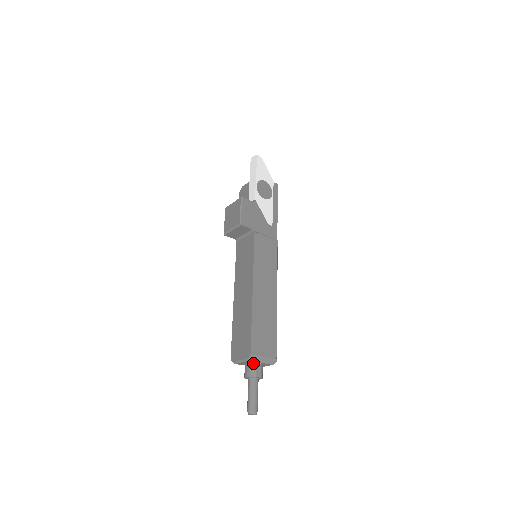
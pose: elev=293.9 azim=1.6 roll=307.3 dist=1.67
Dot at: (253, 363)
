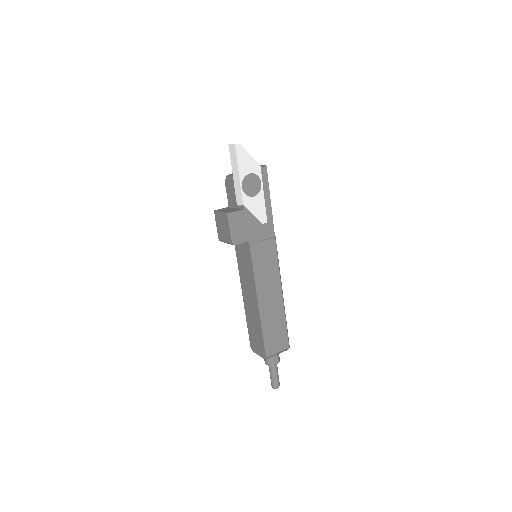
Dot at: occluded
